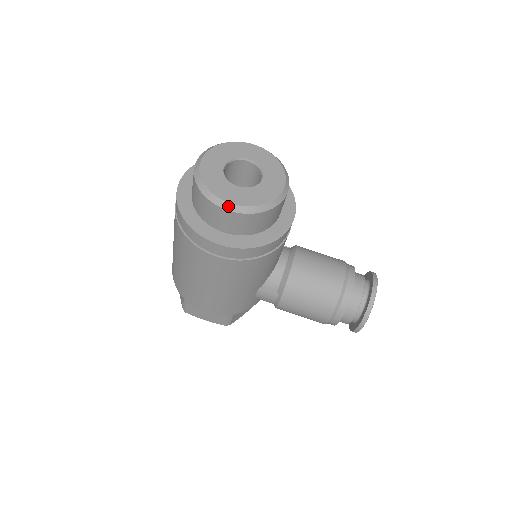
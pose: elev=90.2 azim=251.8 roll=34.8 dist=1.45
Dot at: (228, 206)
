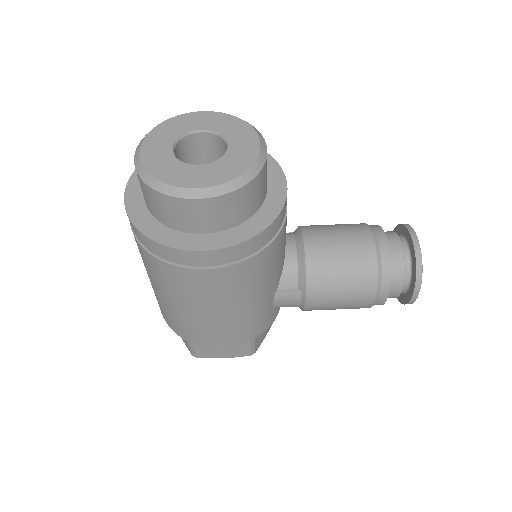
Dot at: (195, 193)
